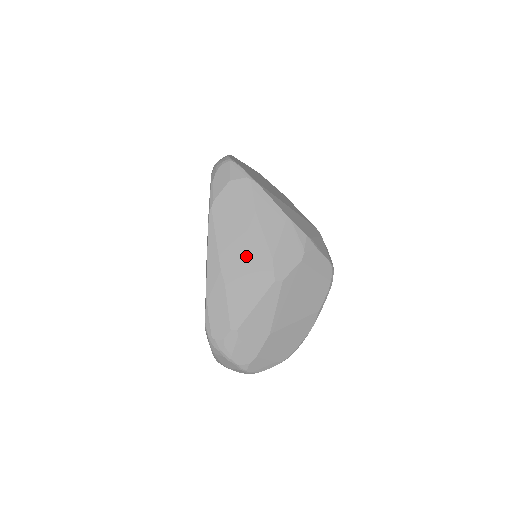
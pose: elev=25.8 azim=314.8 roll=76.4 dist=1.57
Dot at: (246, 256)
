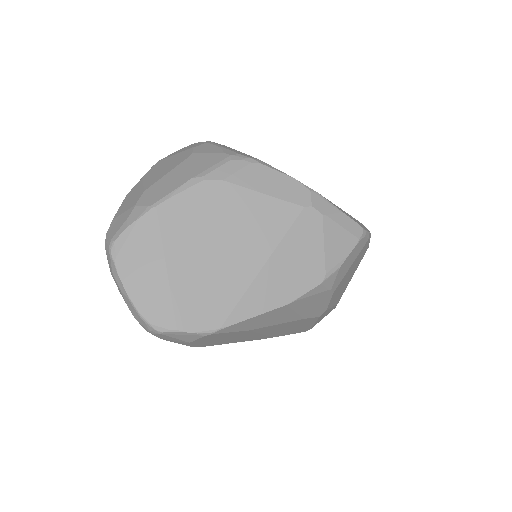
Dot at: (274, 331)
